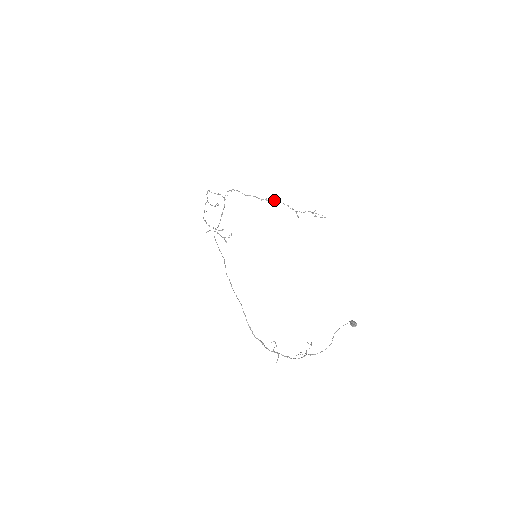
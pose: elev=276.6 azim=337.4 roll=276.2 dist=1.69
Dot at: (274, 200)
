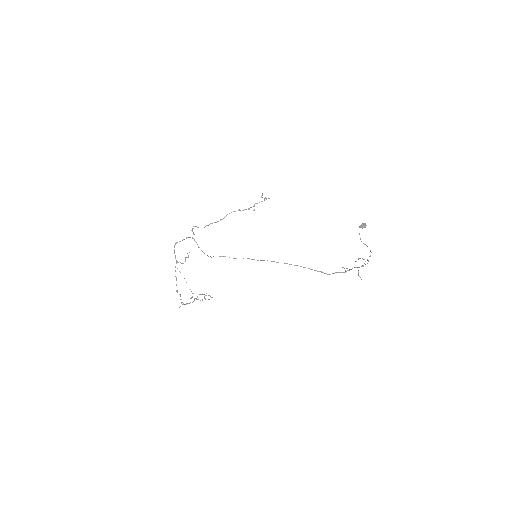
Dot at: occluded
